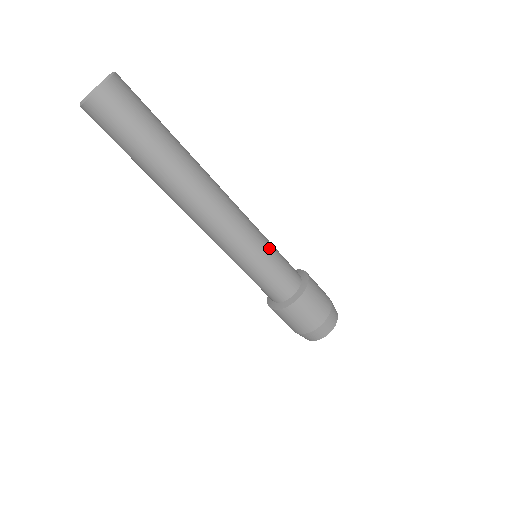
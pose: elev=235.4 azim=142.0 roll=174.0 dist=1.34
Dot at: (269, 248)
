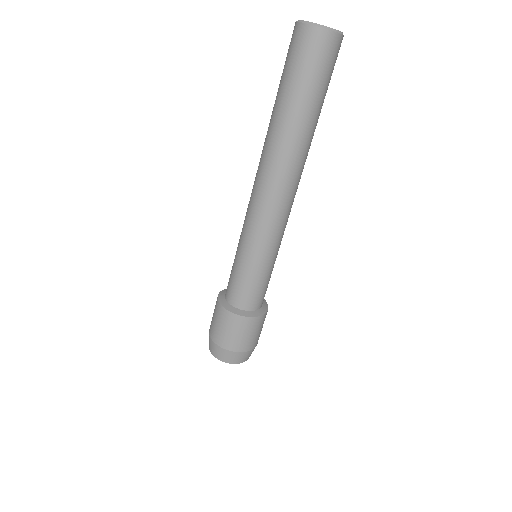
Dot at: occluded
